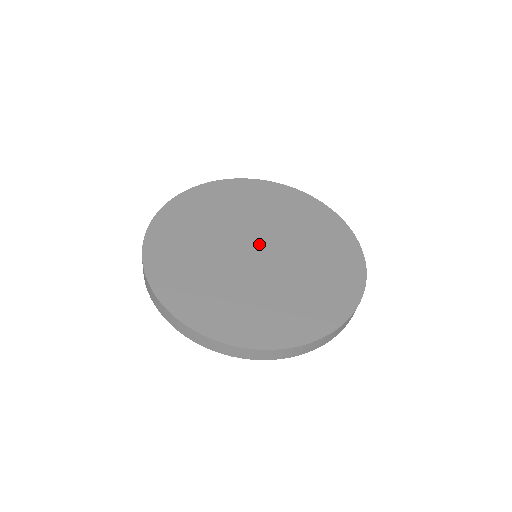
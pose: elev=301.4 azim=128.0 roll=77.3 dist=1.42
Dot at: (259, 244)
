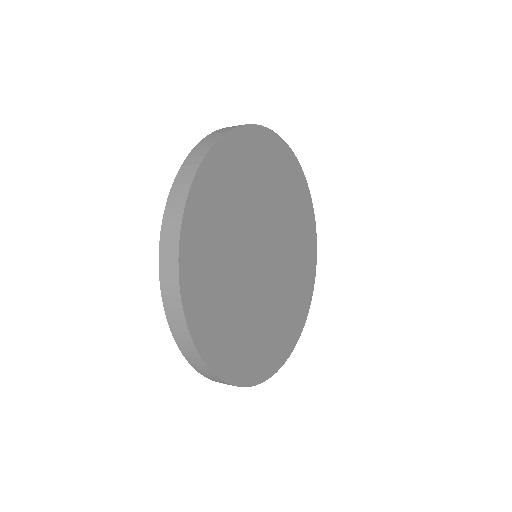
Dot at: (269, 251)
